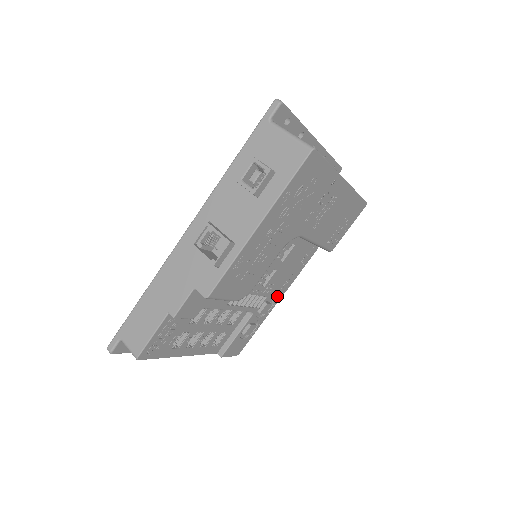
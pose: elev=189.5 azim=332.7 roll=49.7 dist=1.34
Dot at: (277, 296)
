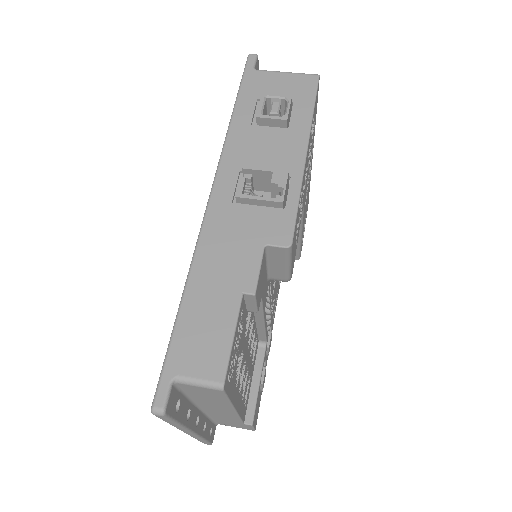
Dot at: (272, 325)
